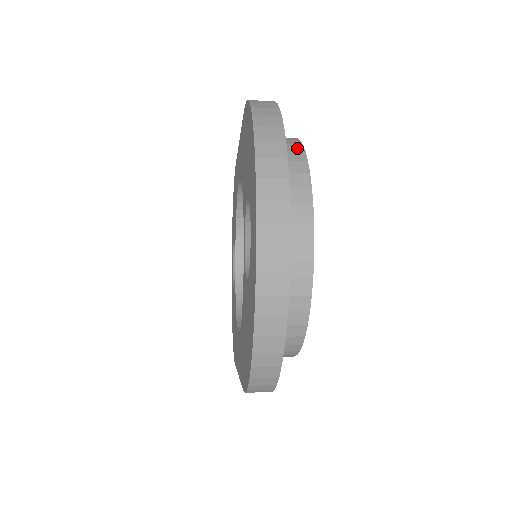
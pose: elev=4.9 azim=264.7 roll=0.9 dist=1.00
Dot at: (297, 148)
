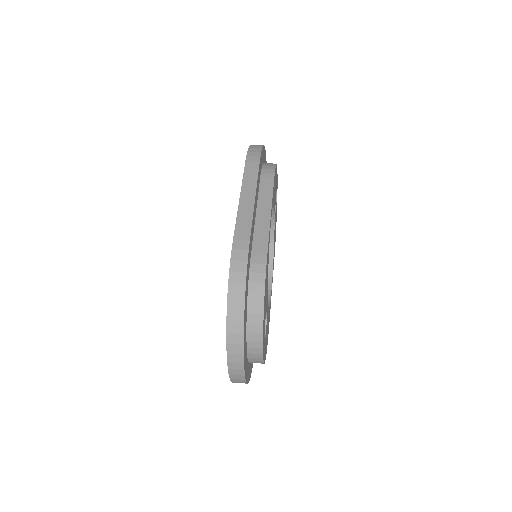
Dot at: (259, 310)
